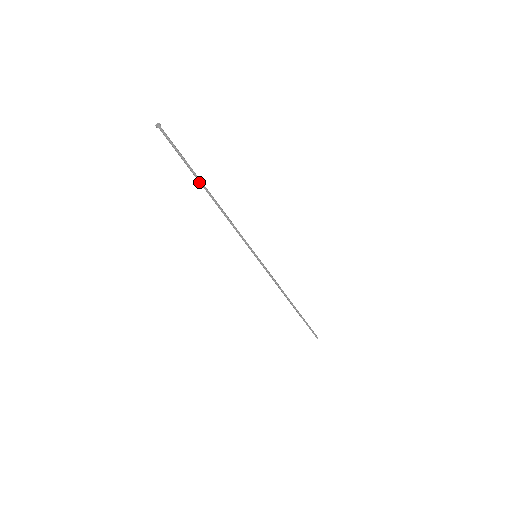
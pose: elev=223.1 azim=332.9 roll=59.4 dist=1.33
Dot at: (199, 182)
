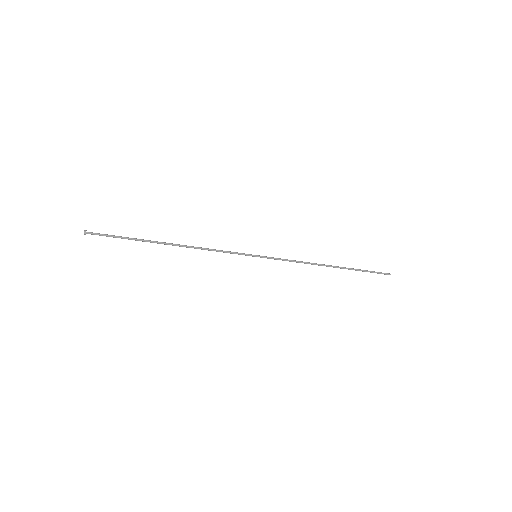
Dot at: occluded
